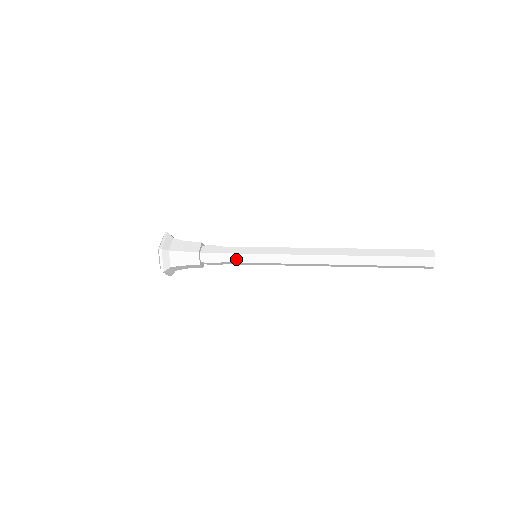
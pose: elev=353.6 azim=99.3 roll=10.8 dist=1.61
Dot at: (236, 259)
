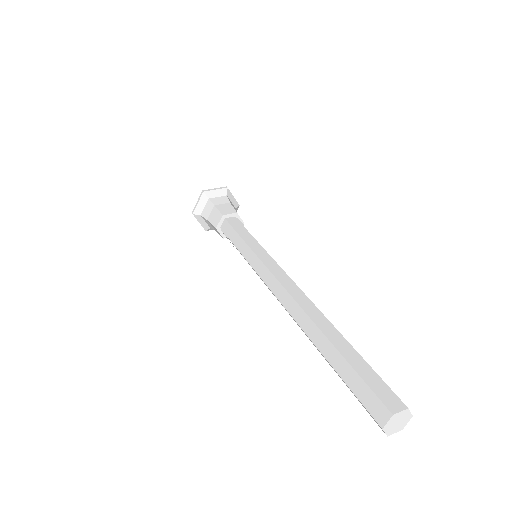
Dot at: occluded
